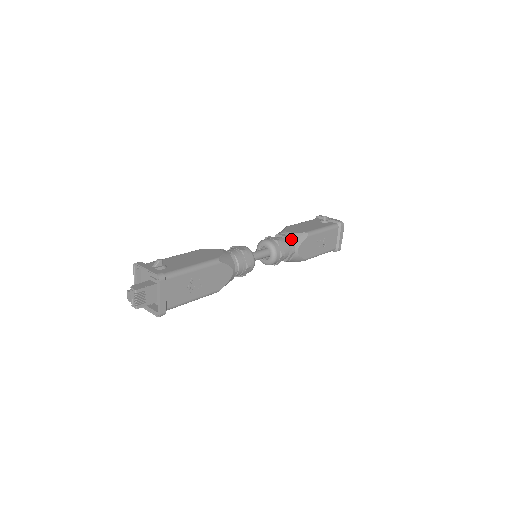
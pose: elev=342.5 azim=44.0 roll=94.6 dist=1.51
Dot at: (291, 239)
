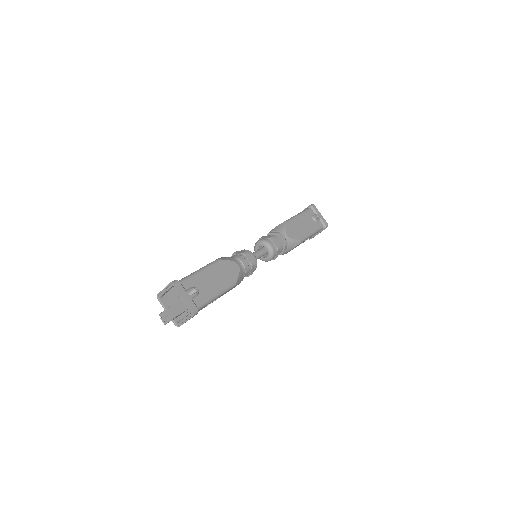
Dot at: (287, 245)
